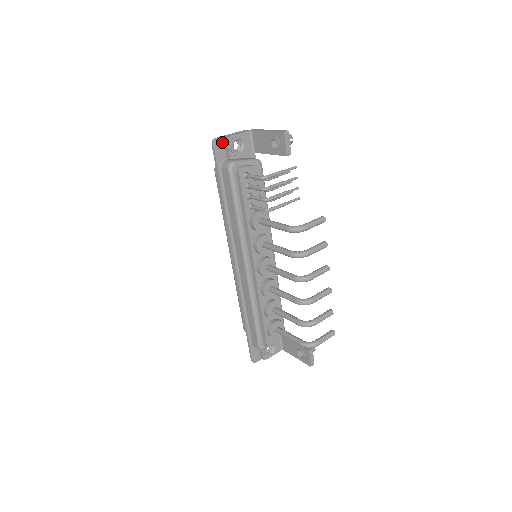
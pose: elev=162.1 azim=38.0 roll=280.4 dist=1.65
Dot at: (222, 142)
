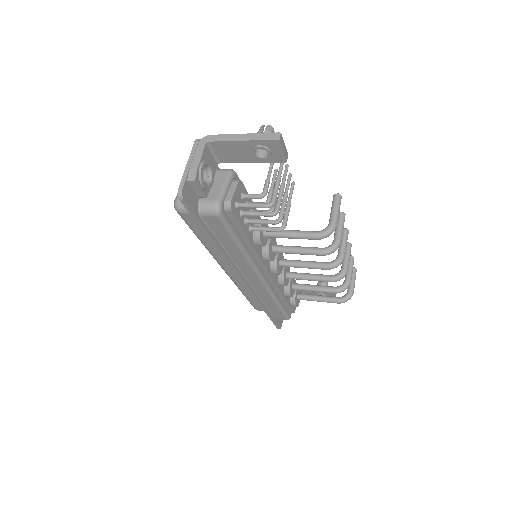
Dot at: (188, 186)
